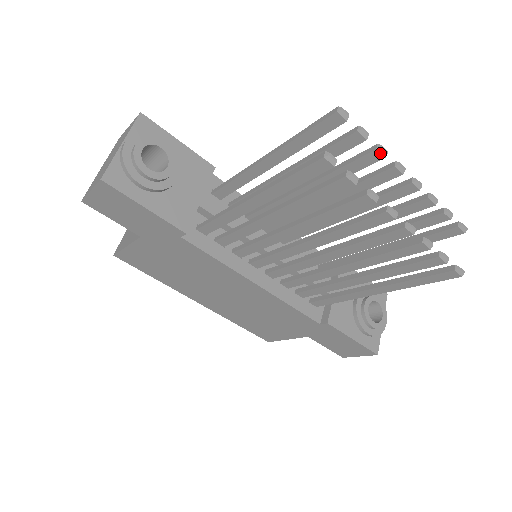
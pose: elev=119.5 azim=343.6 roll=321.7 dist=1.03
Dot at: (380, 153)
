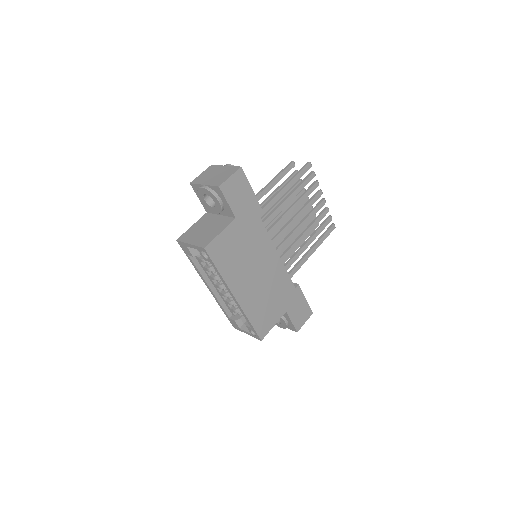
Dot at: occluded
